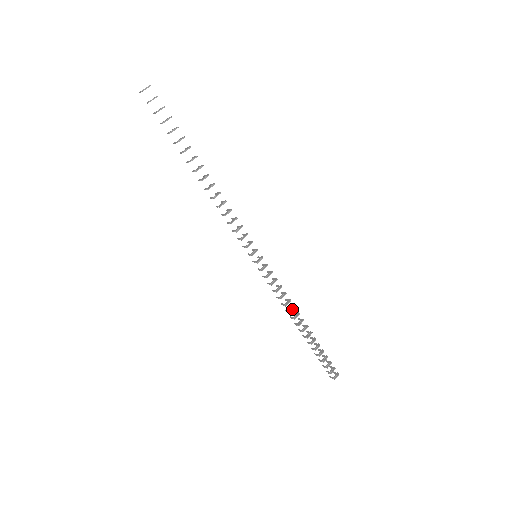
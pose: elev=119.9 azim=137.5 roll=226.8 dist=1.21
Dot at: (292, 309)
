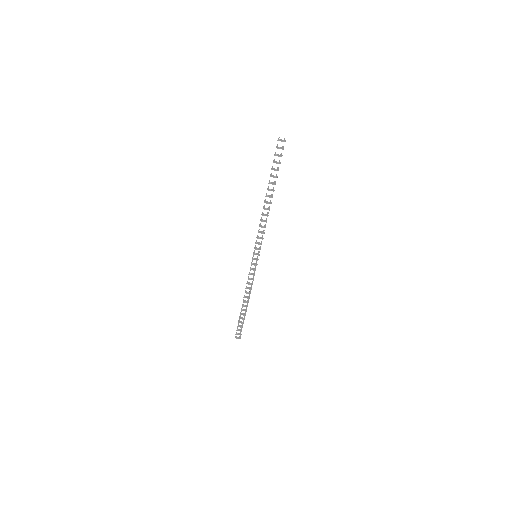
Dot at: (248, 293)
